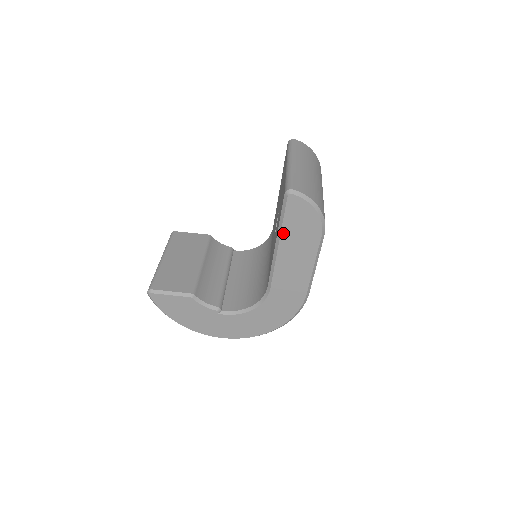
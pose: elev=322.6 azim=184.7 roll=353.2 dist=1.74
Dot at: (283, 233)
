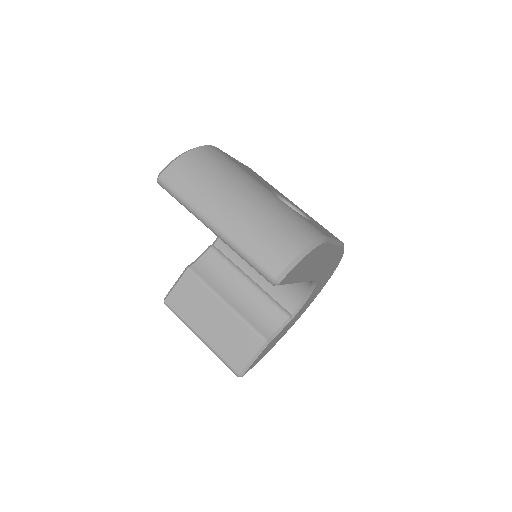
Dot at: (296, 281)
